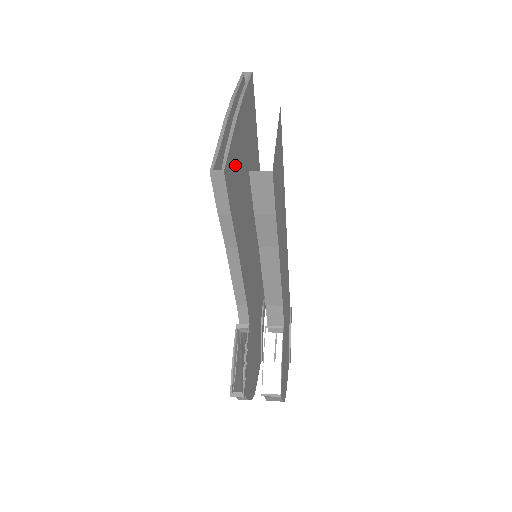
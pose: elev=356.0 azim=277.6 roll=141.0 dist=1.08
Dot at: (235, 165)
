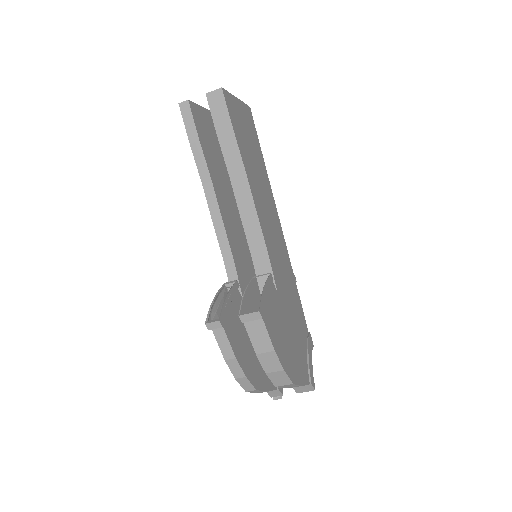
Dot at: (211, 130)
